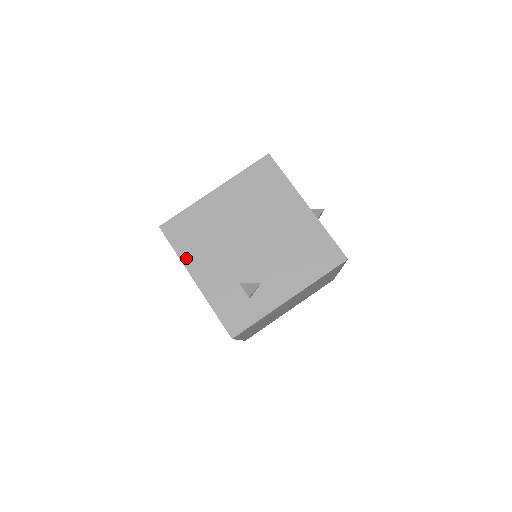
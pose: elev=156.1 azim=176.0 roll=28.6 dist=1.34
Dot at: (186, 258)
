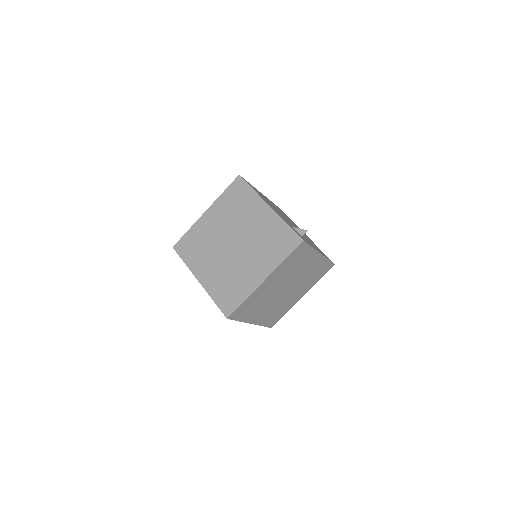
Dot at: (260, 196)
